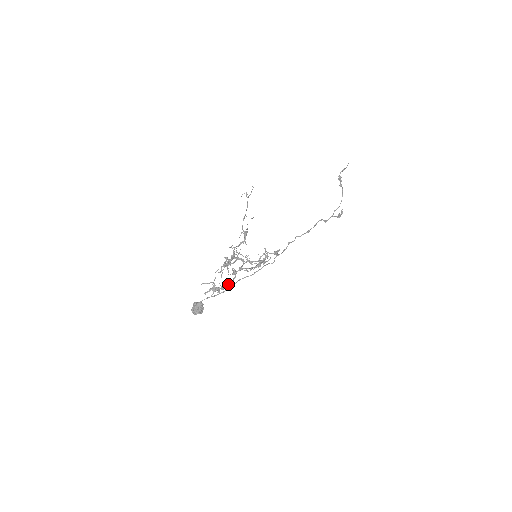
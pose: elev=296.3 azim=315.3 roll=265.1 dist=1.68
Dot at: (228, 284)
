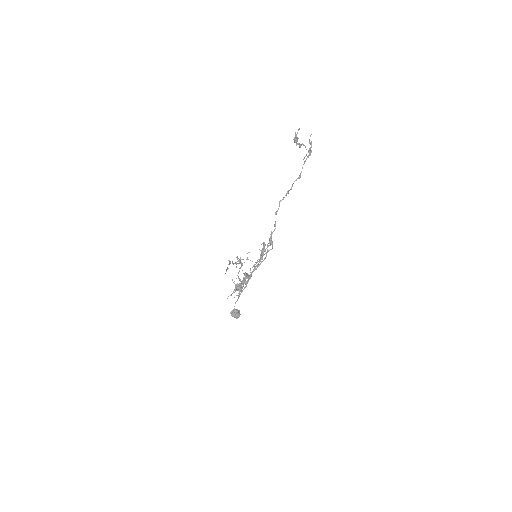
Dot at: occluded
